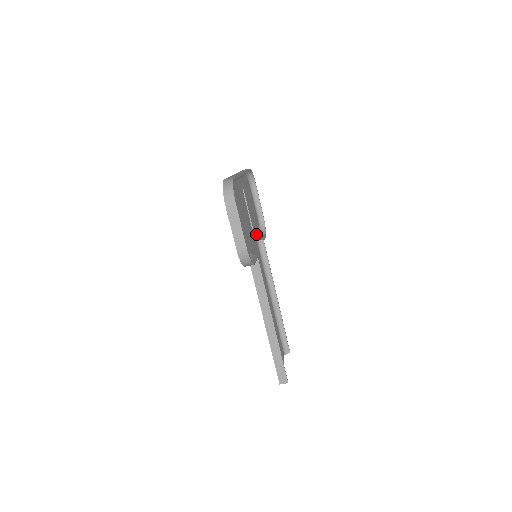
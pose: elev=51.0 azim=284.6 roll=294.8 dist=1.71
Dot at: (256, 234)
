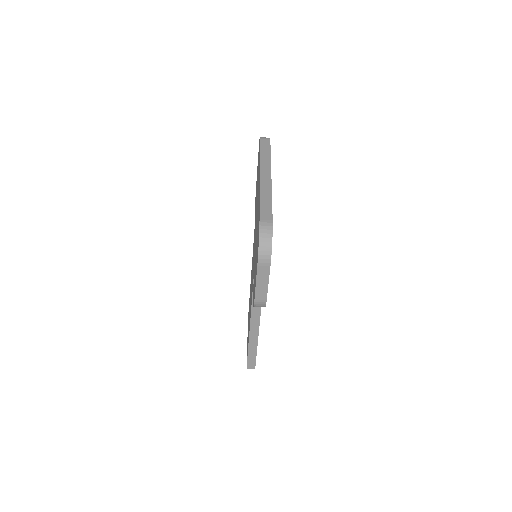
Dot at: occluded
